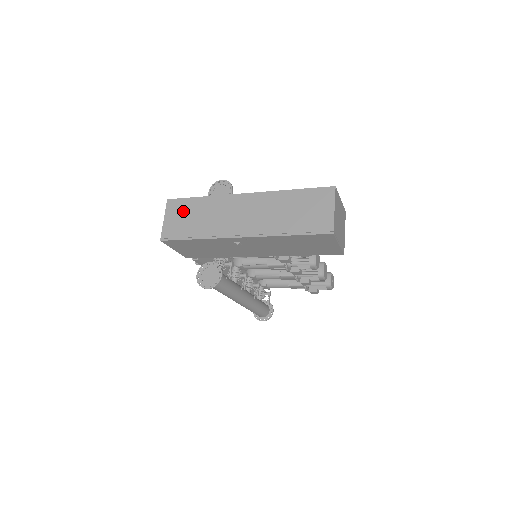
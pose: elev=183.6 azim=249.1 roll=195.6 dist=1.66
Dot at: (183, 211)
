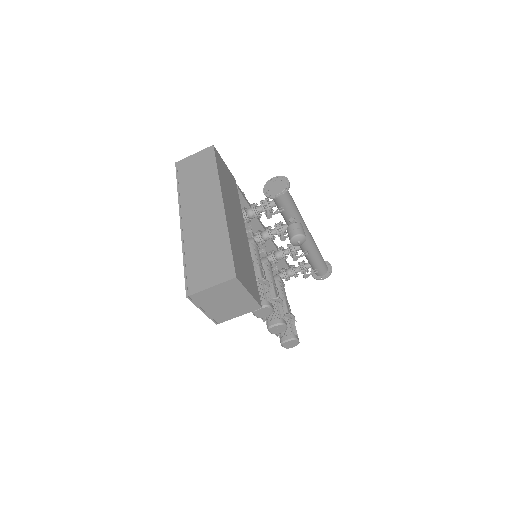
Dot at: (203, 163)
